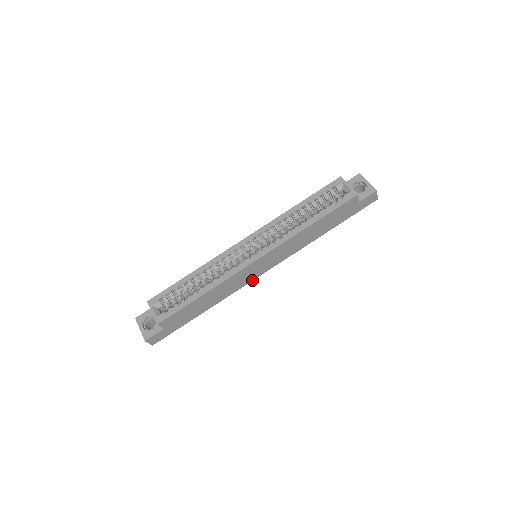
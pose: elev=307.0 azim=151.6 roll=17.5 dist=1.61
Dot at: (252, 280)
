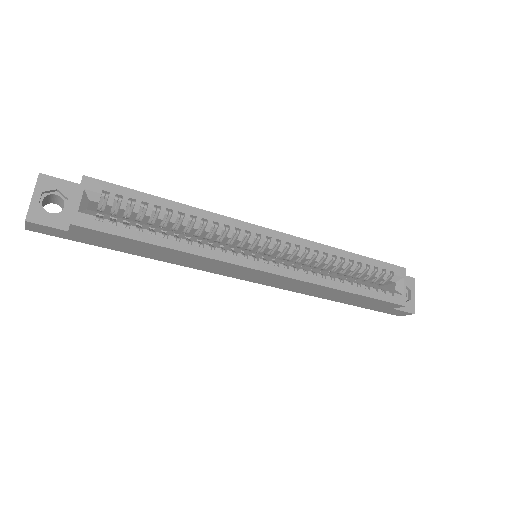
Dot at: (223, 274)
